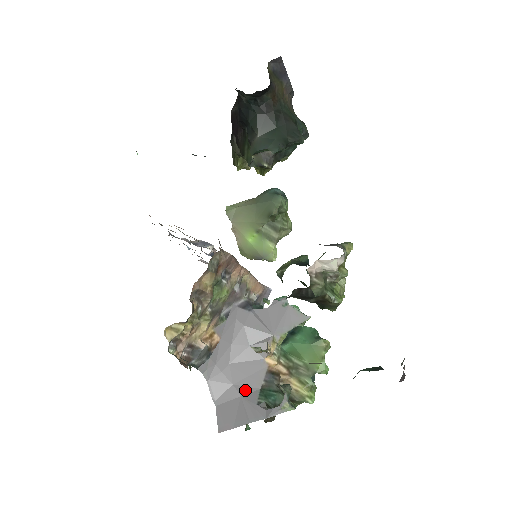
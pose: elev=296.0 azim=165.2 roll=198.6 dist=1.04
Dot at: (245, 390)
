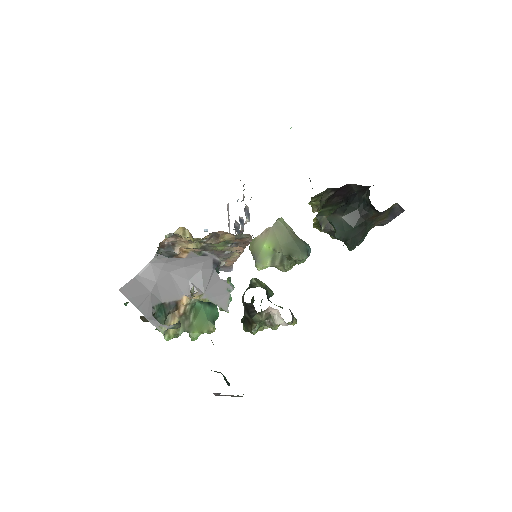
Dot at: (157, 293)
